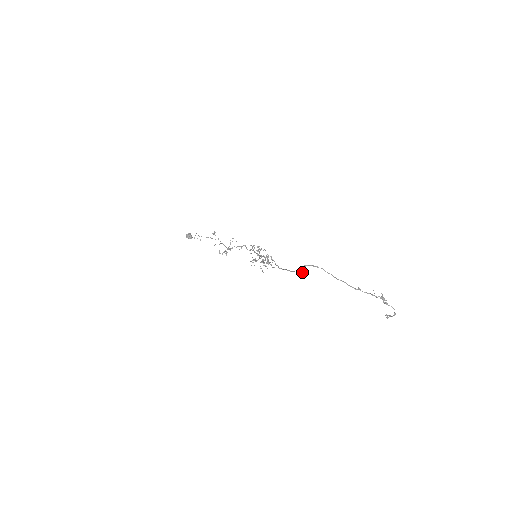
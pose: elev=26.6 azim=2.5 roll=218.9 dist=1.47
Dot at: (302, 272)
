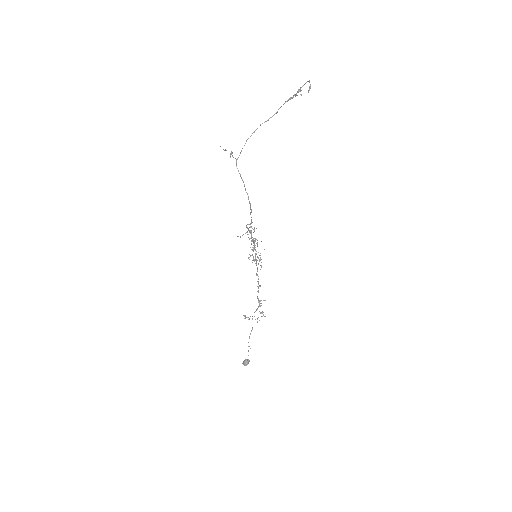
Dot at: occluded
